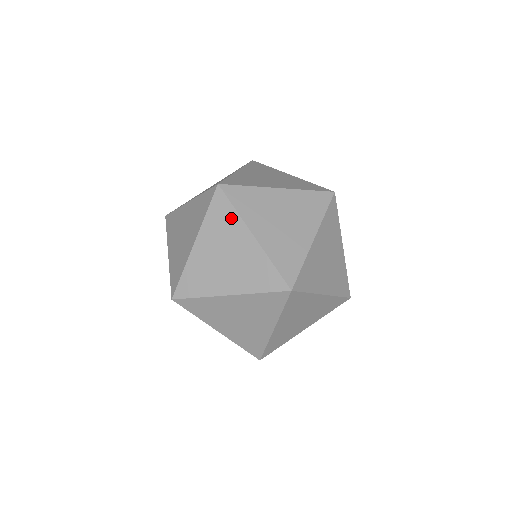
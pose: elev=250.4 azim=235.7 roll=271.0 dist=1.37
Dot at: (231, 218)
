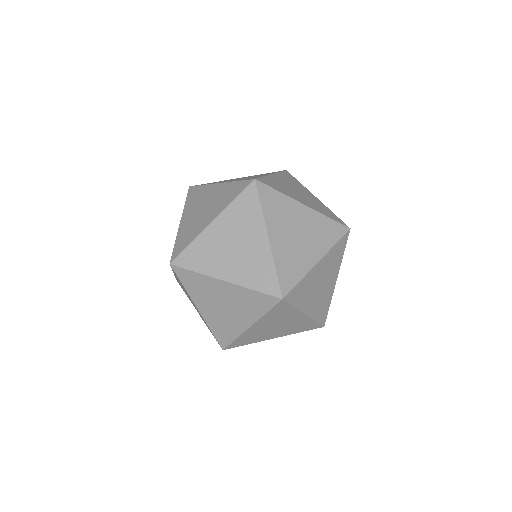
Dot at: (254, 214)
